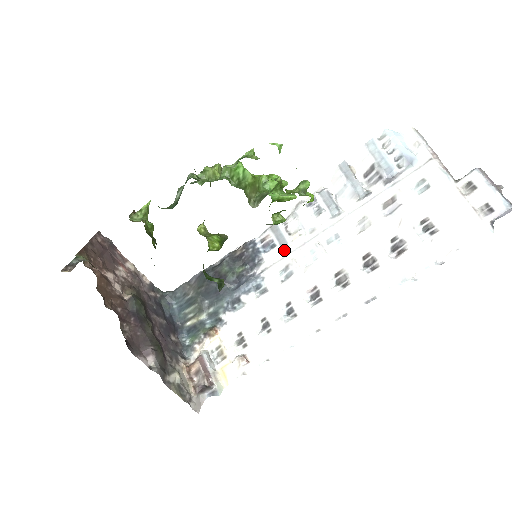
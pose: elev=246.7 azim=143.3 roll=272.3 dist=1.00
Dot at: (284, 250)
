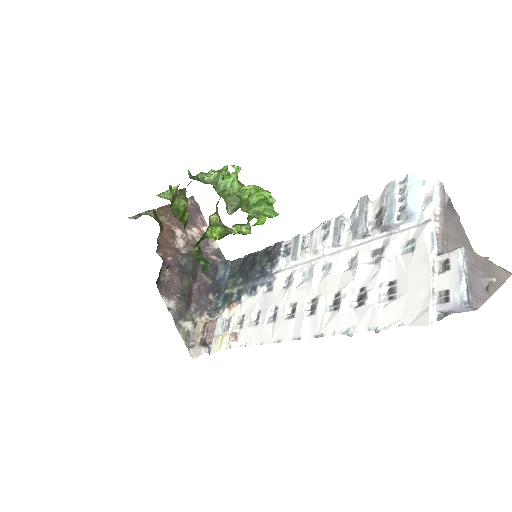
Dot at: (294, 261)
